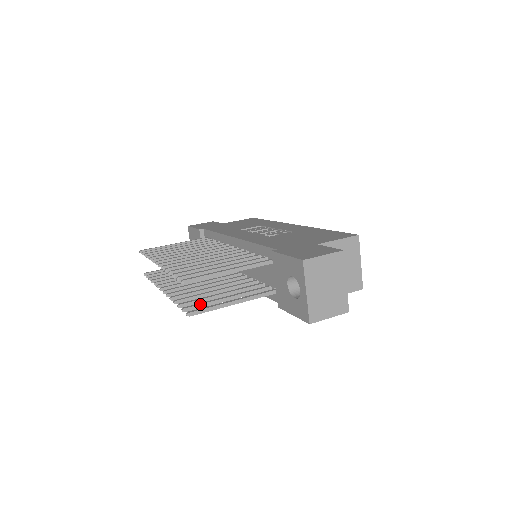
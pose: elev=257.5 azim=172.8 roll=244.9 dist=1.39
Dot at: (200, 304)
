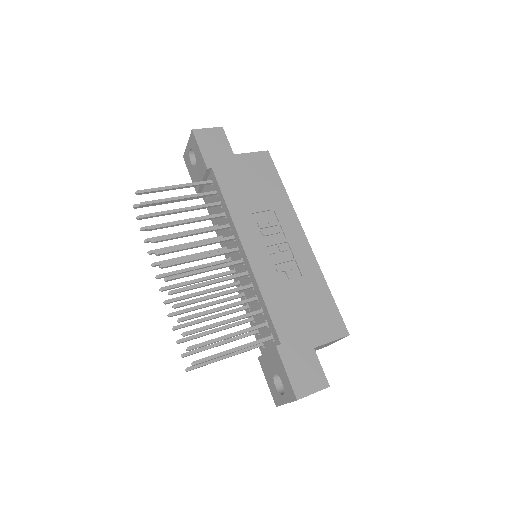
Dot at: (197, 352)
